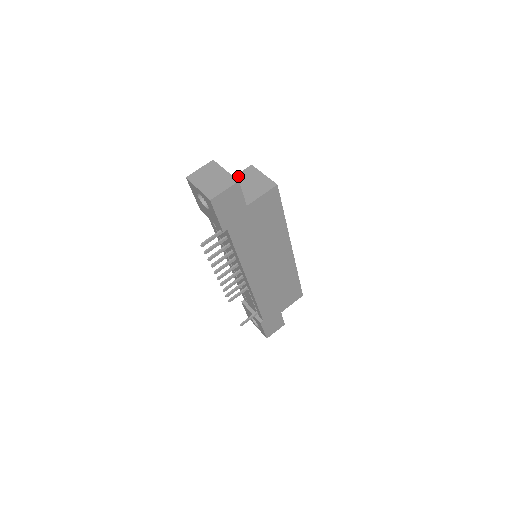
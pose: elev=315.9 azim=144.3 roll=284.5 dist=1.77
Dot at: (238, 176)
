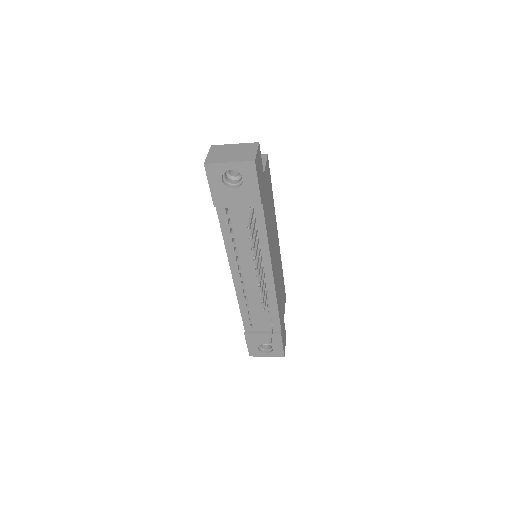
Dot at: occluded
